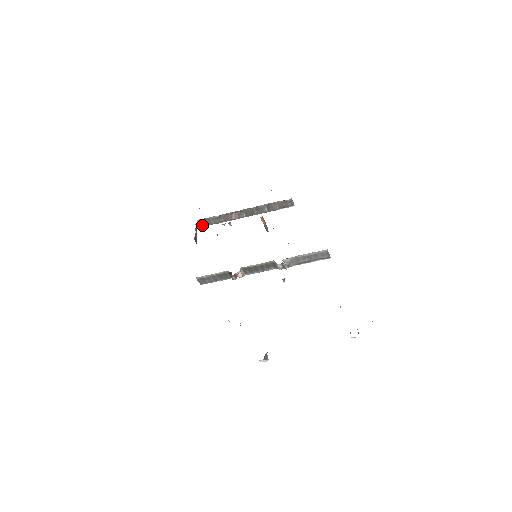
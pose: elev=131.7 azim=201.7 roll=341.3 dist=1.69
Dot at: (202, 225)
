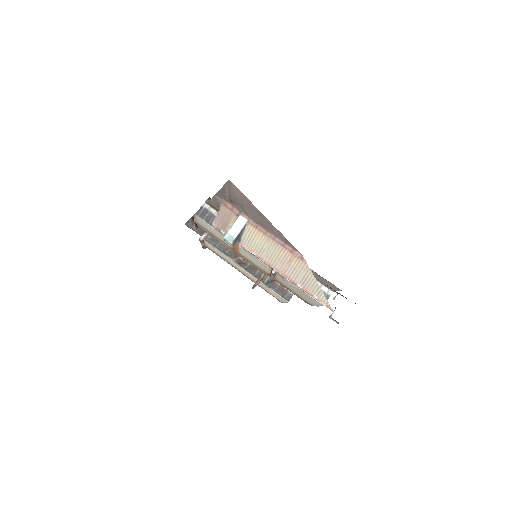
Dot at: (207, 239)
